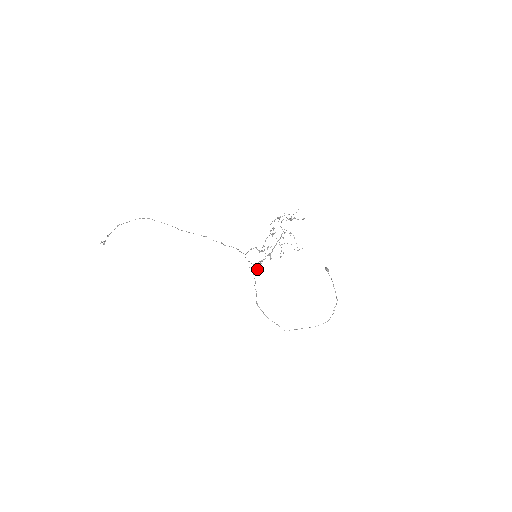
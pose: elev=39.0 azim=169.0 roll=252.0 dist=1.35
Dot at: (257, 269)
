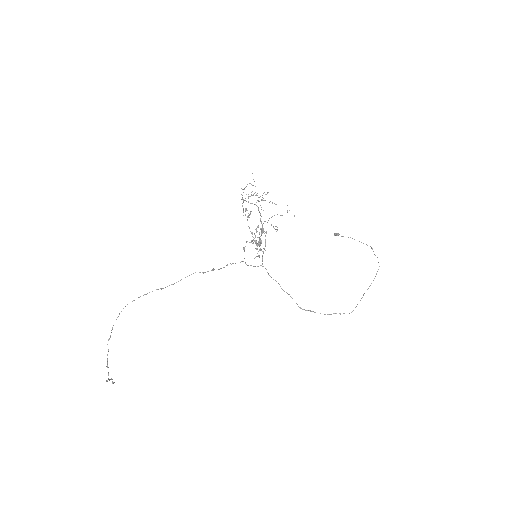
Dot at: (258, 241)
